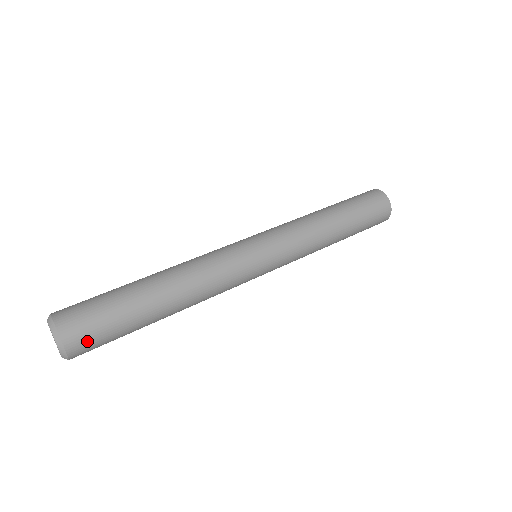
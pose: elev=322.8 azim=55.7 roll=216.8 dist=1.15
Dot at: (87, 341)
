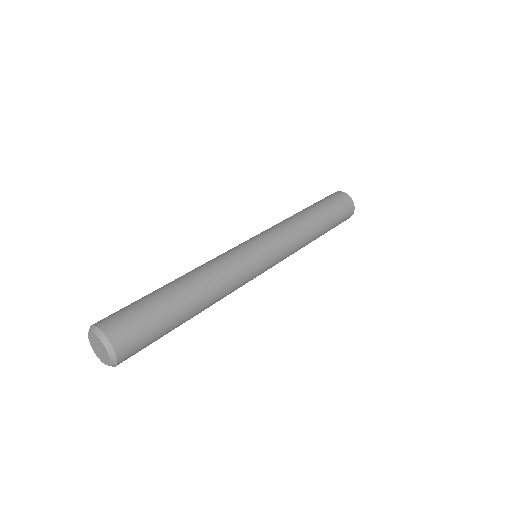
Dot at: (134, 348)
